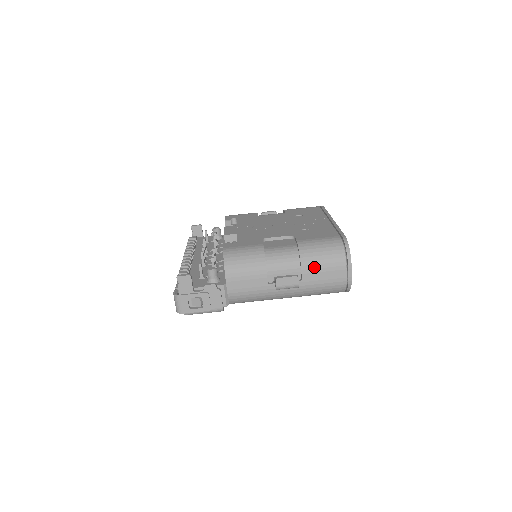
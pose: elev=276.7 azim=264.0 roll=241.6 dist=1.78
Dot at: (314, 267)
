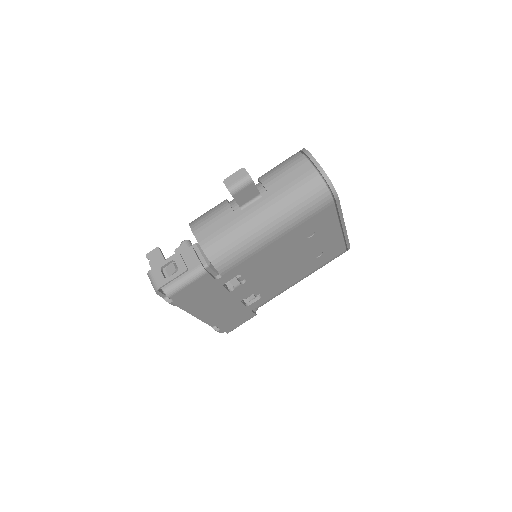
Dot at: (275, 177)
